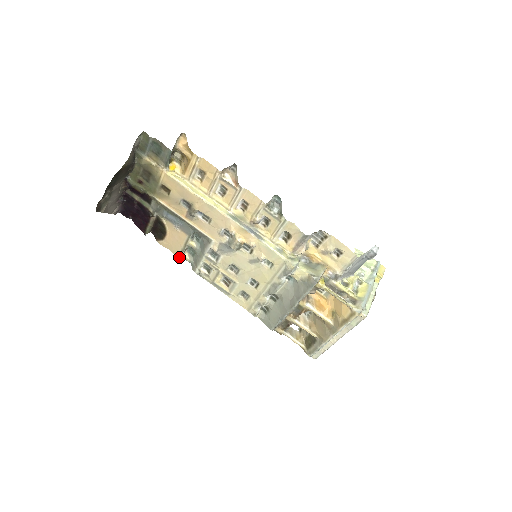
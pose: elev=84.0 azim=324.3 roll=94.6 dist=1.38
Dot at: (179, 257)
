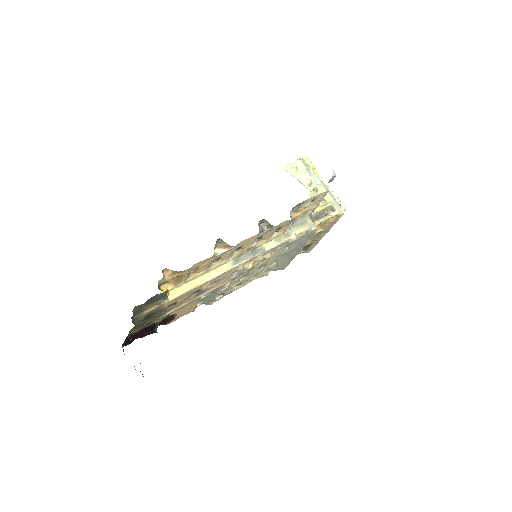
Dot at: occluded
